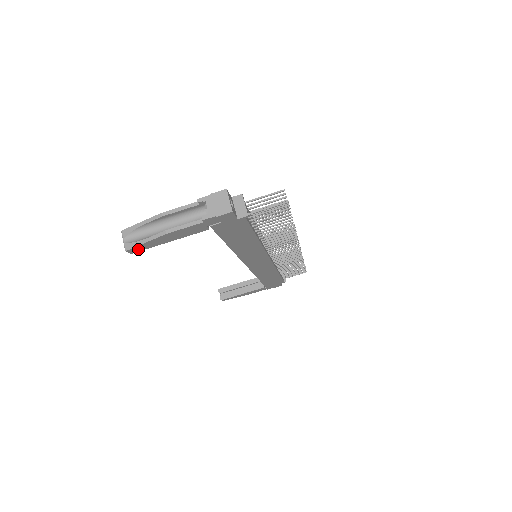
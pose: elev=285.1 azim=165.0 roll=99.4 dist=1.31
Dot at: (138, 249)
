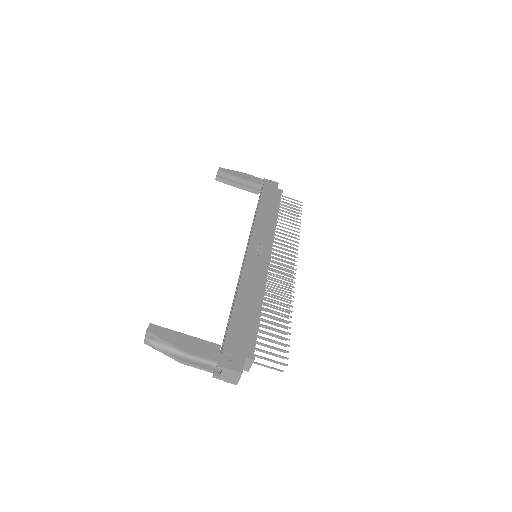
Dot at: occluded
